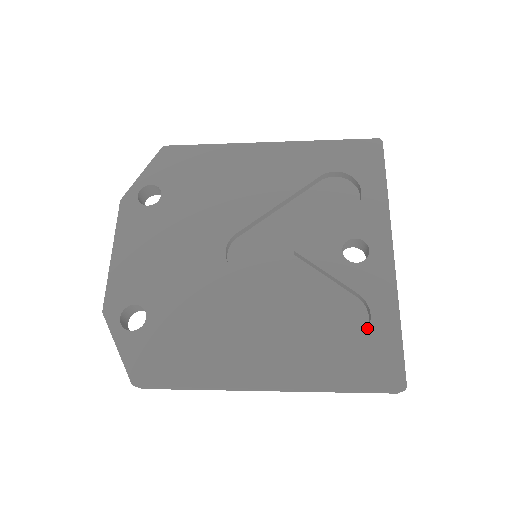
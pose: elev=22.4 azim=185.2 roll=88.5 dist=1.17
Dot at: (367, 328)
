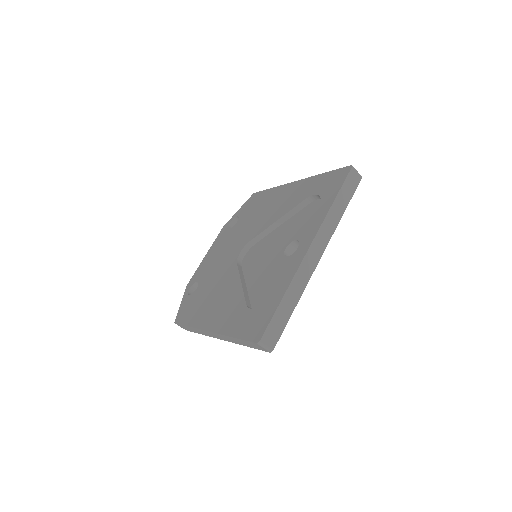
Dot at: occluded
